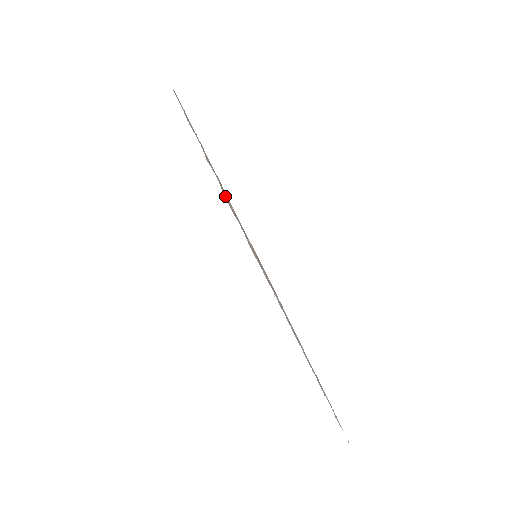
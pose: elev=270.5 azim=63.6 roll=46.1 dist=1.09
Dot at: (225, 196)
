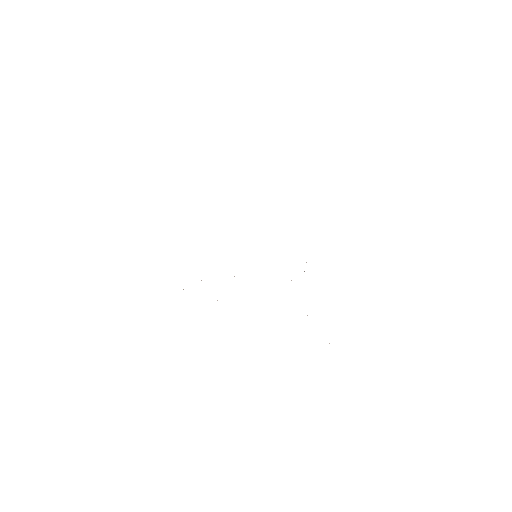
Dot at: occluded
